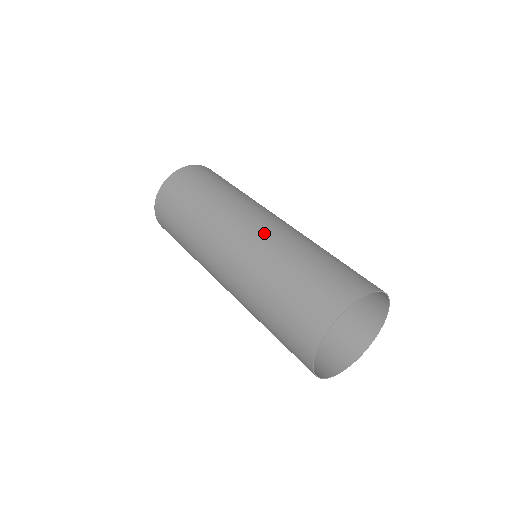
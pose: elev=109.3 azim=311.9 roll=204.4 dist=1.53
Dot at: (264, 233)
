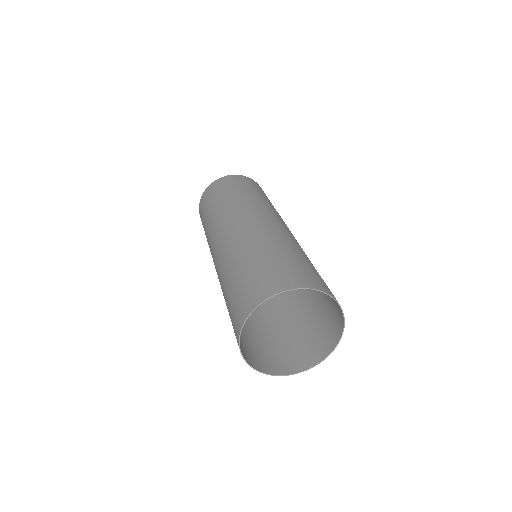
Dot at: (248, 229)
